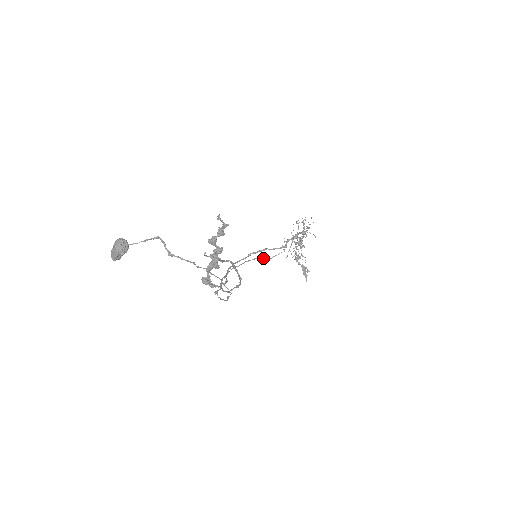
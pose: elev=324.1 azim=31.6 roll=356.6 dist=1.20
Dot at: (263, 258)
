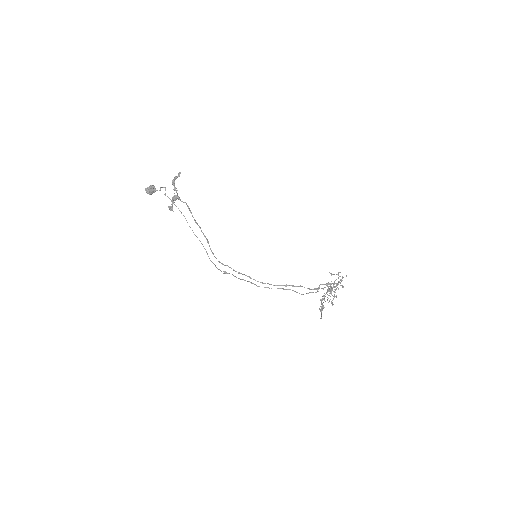
Dot at: (296, 292)
